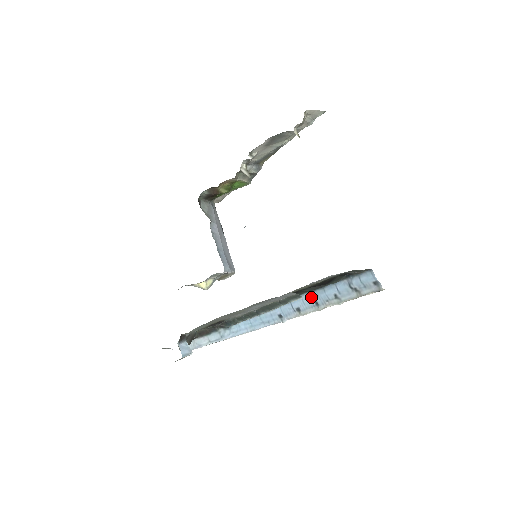
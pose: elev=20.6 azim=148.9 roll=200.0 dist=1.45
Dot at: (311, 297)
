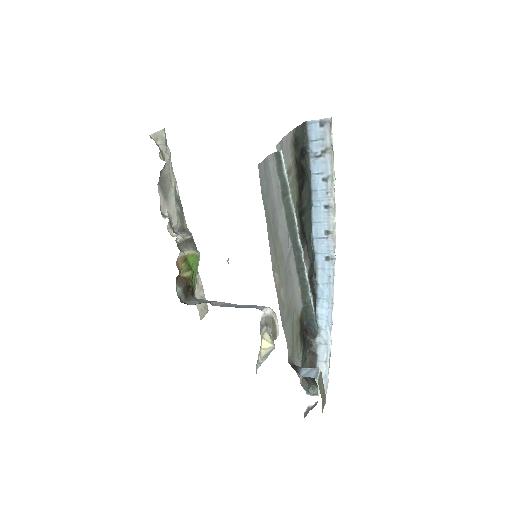
Dot at: (317, 210)
